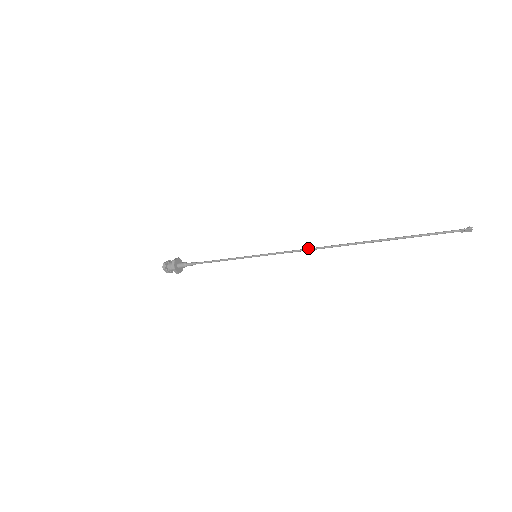
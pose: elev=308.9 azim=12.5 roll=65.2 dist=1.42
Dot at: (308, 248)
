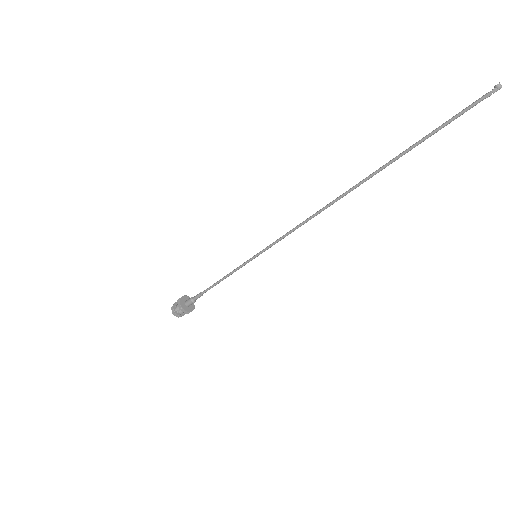
Dot at: (306, 220)
